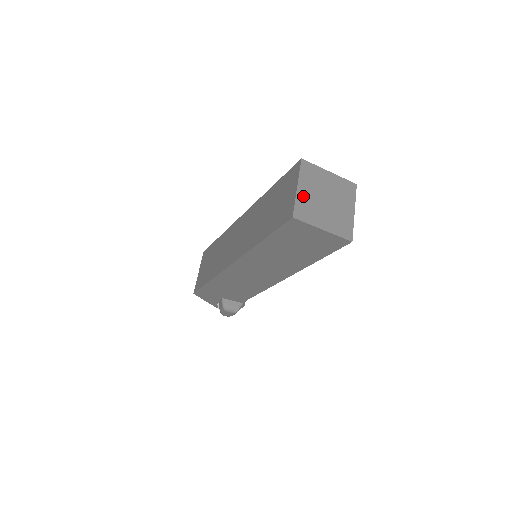
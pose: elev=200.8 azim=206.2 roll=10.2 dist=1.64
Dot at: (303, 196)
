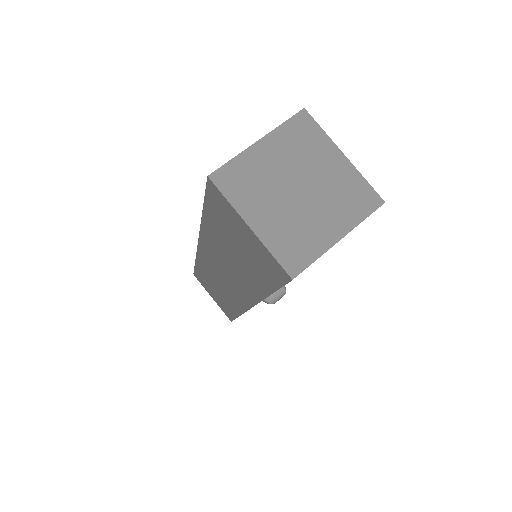
Dot at: (270, 229)
